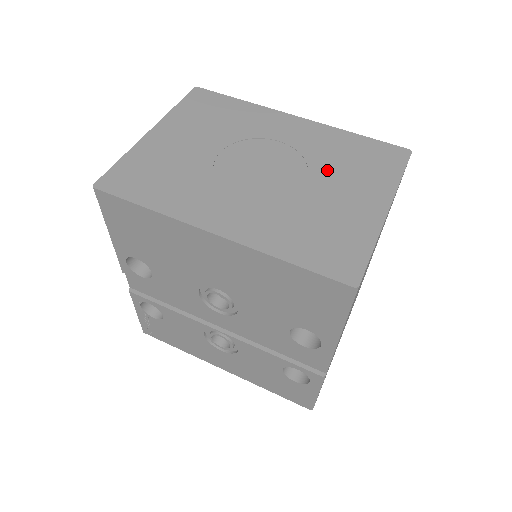
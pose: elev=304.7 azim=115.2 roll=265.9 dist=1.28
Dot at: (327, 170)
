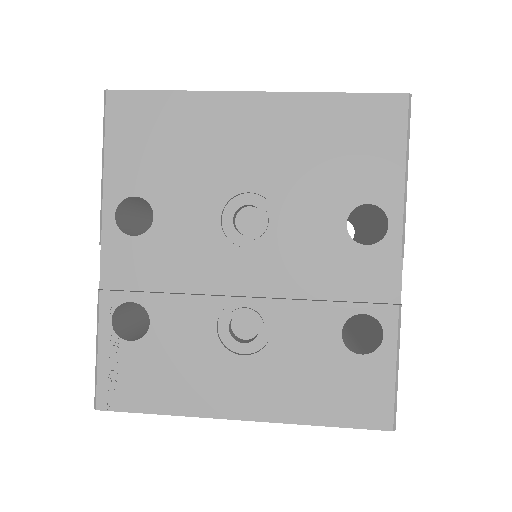
Dot at: occluded
